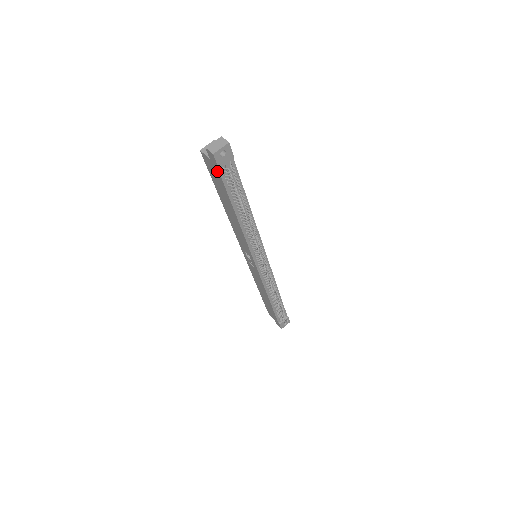
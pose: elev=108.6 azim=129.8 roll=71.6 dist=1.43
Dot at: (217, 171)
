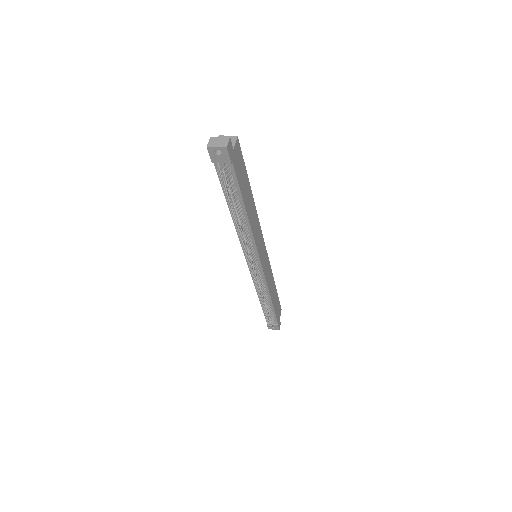
Dot at: (215, 163)
